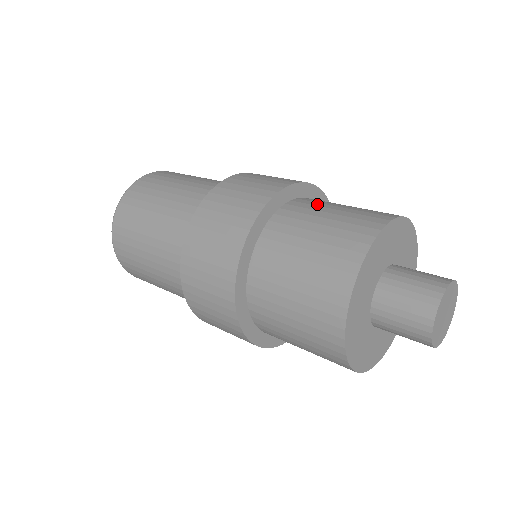
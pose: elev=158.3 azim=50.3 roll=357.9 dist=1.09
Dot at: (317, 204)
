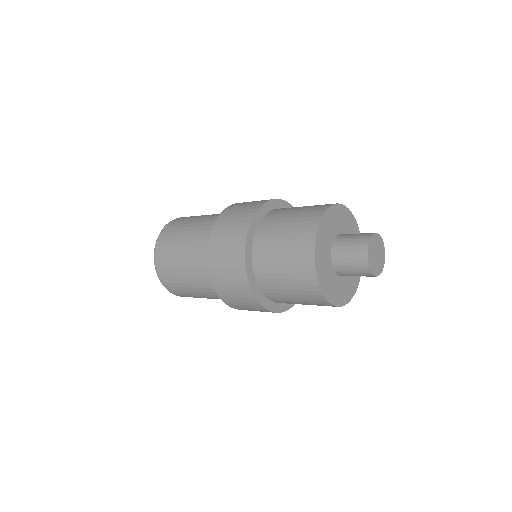
Dot at: occluded
